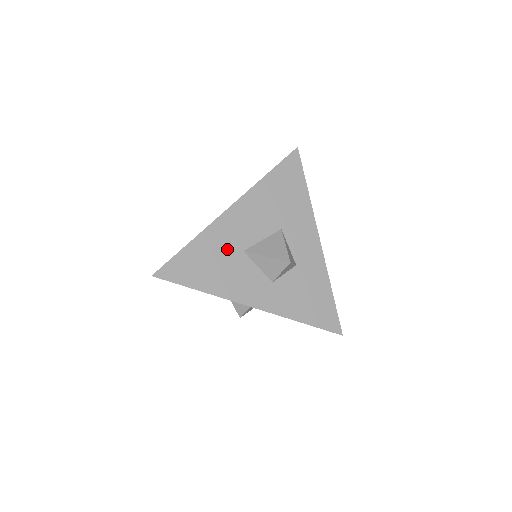
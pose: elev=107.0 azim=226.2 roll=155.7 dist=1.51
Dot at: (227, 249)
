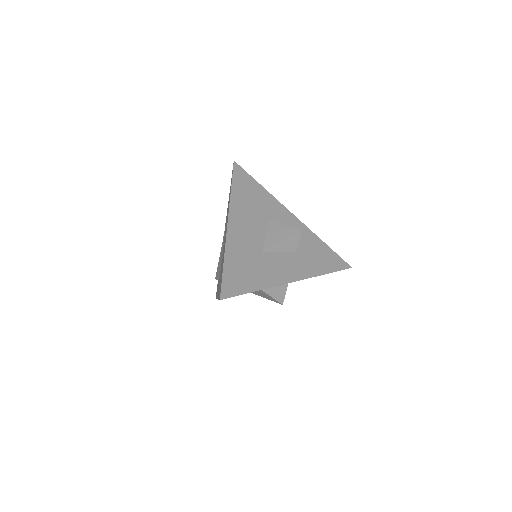
Dot at: occluded
